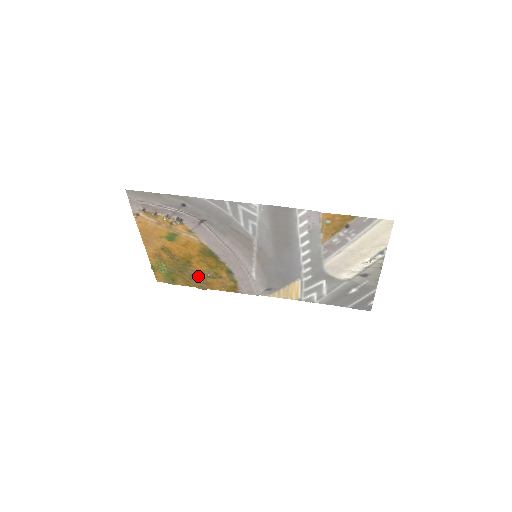
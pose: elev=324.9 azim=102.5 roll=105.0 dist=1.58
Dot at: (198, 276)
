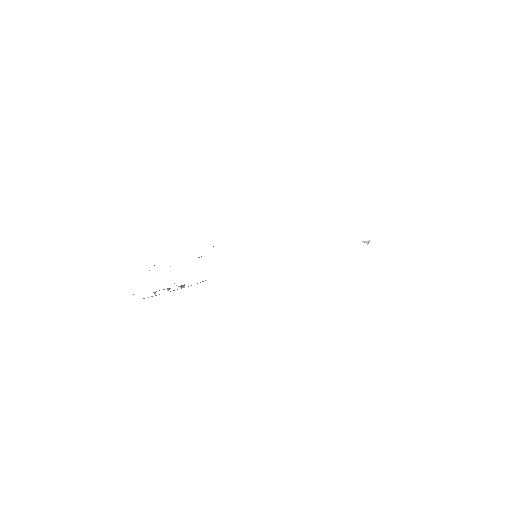
Dot at: occluded
